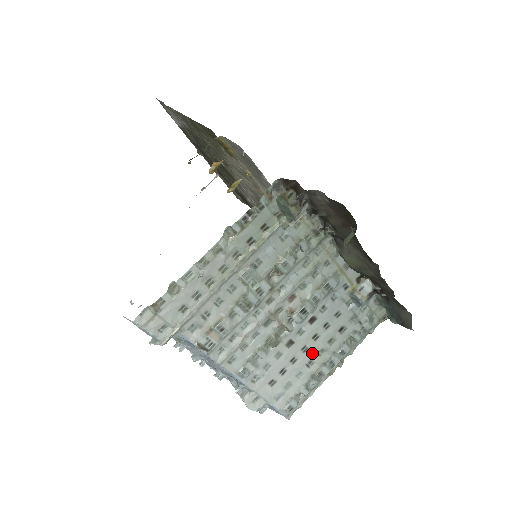
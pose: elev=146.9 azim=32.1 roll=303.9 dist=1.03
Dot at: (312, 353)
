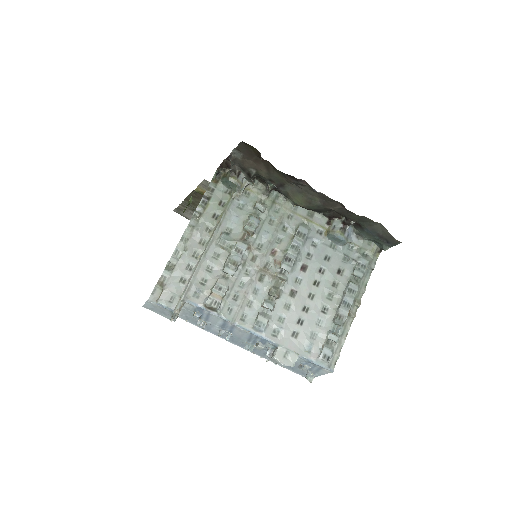
Dot at: (321, 299)
